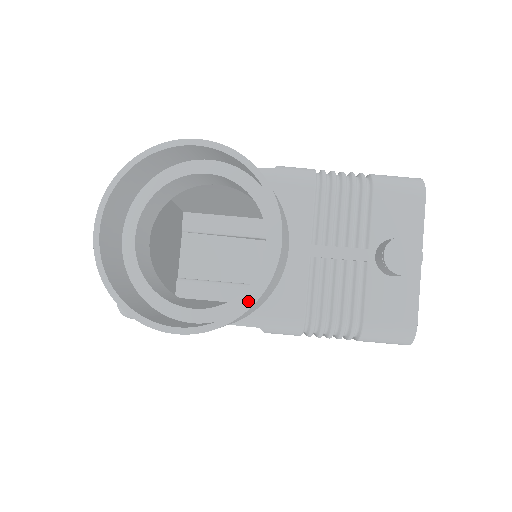
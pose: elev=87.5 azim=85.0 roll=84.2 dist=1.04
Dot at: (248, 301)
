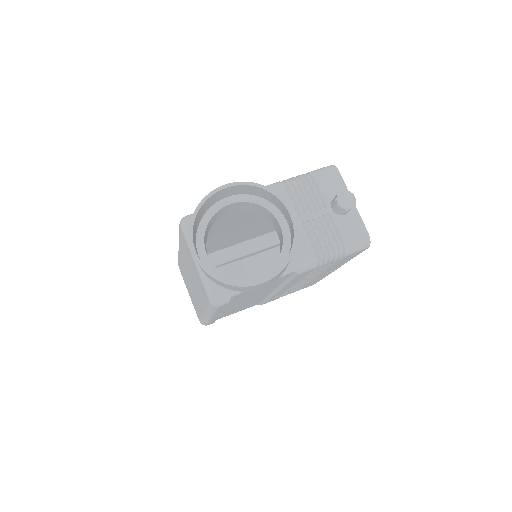
Dot at: (292, 248)
